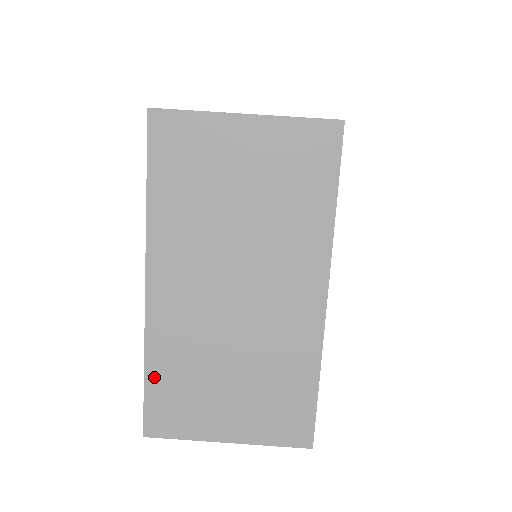
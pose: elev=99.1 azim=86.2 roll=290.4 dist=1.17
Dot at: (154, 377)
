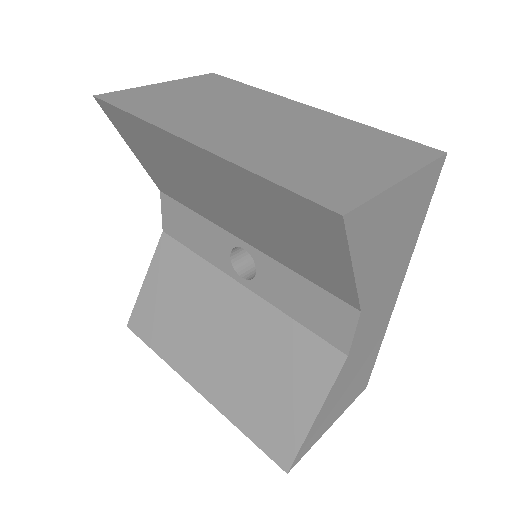
Dot at: (279, 178)
